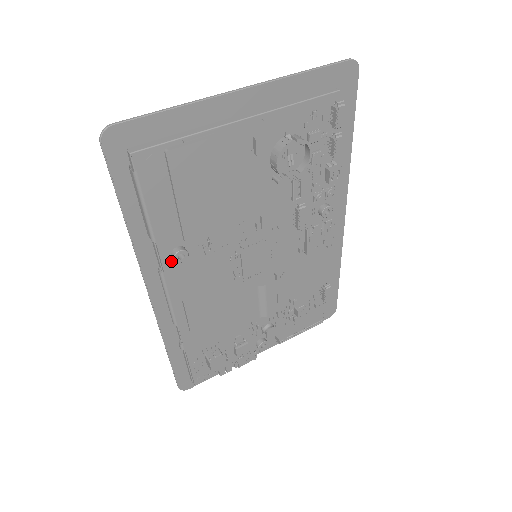
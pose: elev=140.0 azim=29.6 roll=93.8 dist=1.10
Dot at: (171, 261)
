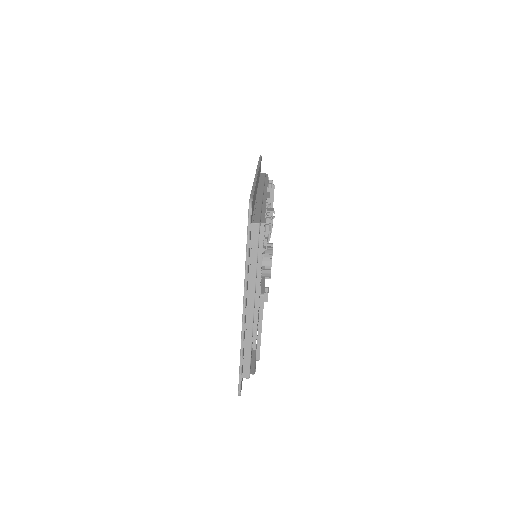
Dot at: occluded
